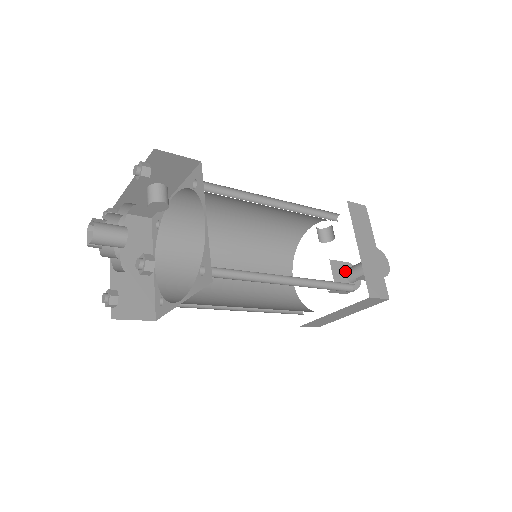
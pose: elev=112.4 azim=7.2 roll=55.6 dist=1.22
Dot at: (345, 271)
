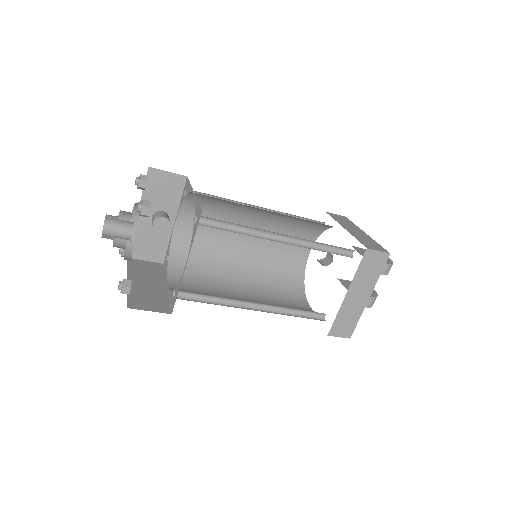
Dot at: occluded
